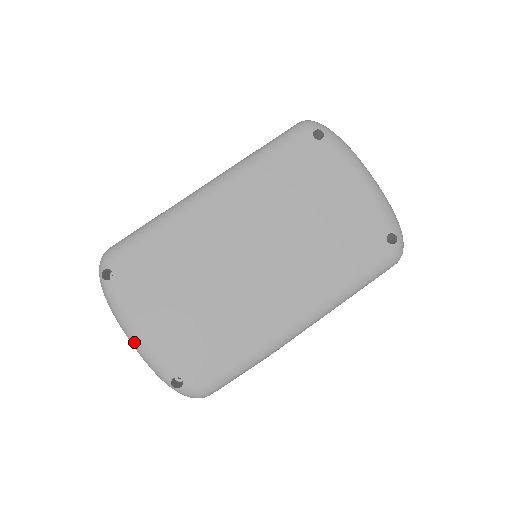
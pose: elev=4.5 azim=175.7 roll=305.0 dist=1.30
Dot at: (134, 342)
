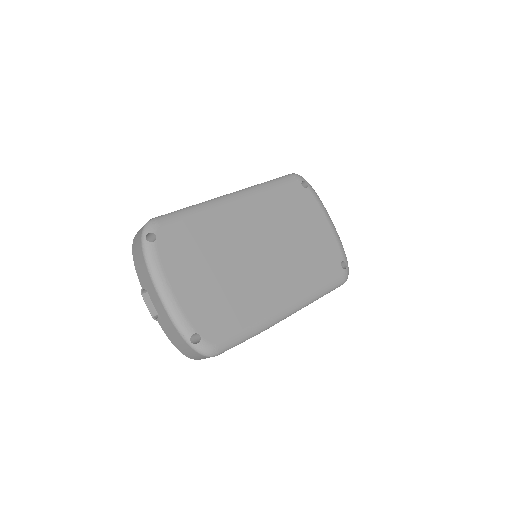
Dot at: (165, 298)
